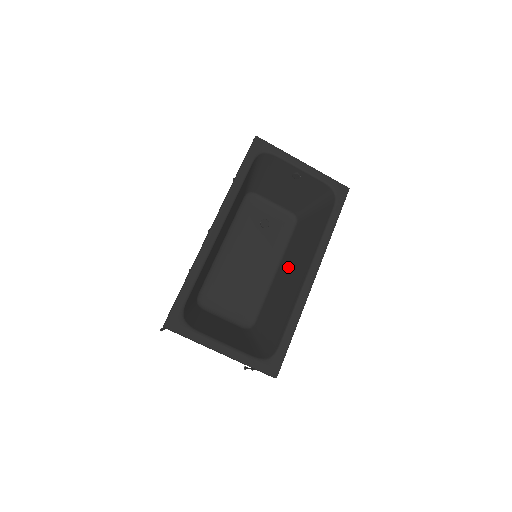
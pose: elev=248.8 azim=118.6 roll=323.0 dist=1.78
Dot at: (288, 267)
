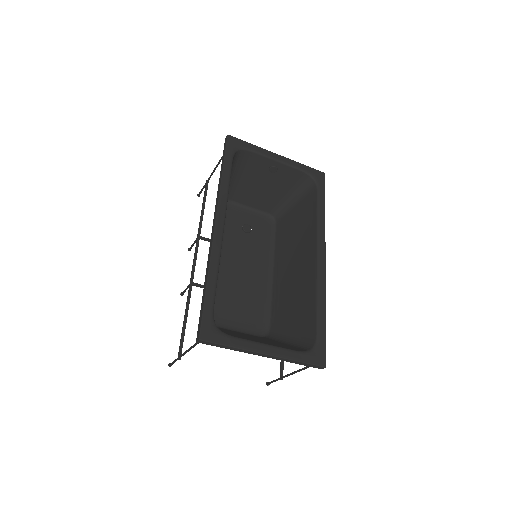
Dot at: (287, 263)
